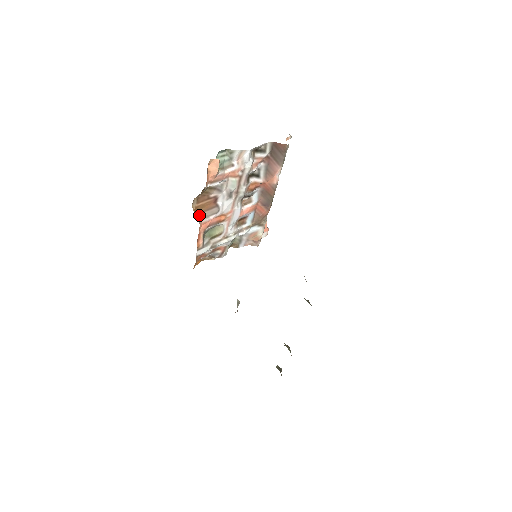
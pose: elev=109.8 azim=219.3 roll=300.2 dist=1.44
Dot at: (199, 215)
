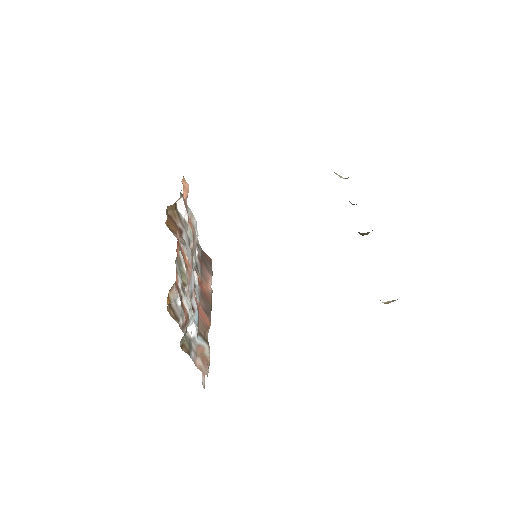
Dot at: (171, 229)
